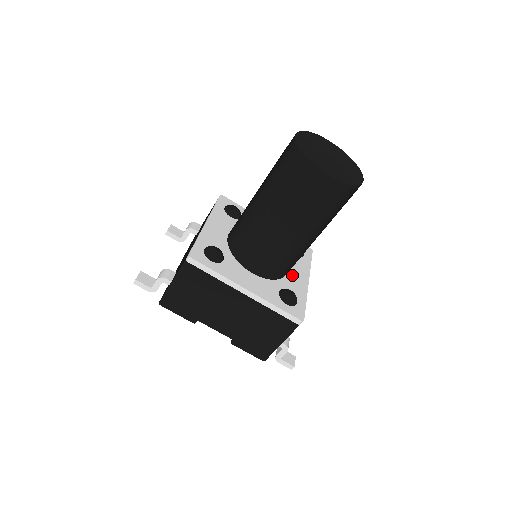
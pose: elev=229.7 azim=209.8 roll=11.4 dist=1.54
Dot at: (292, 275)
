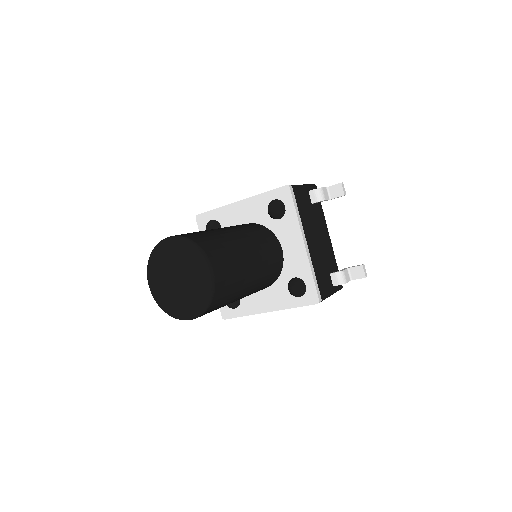
Dot at: (288, 253)
